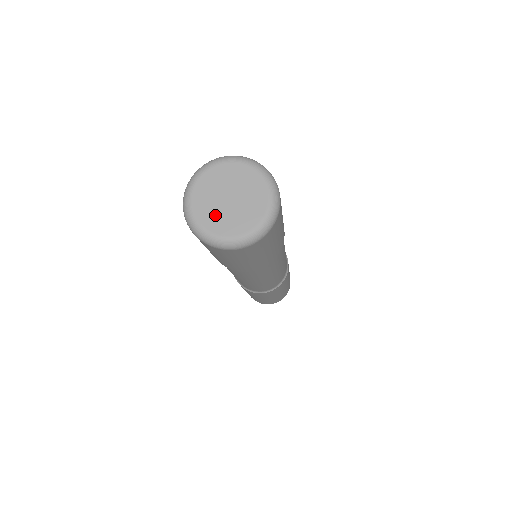
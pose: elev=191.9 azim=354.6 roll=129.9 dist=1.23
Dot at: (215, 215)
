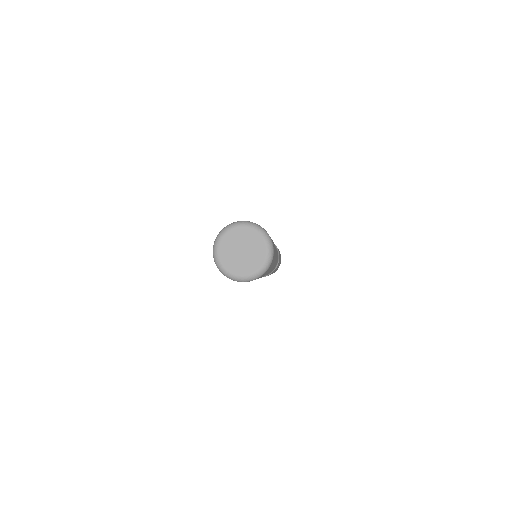
Dot at: (246, 265)
